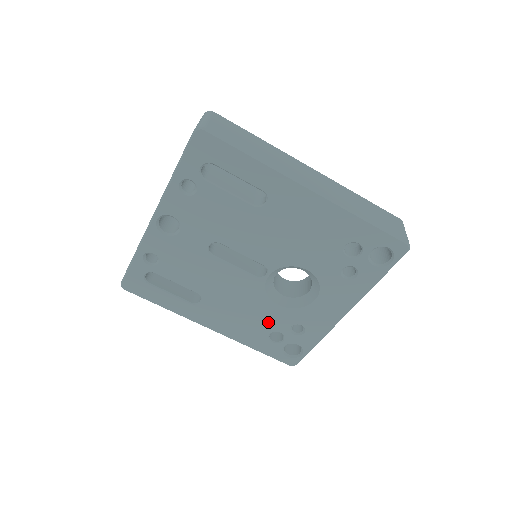
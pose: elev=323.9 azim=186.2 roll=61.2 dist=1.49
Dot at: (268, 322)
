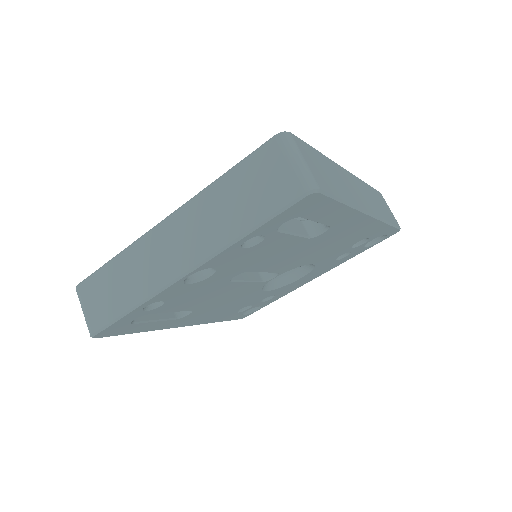
Dot at: (246, 303)
